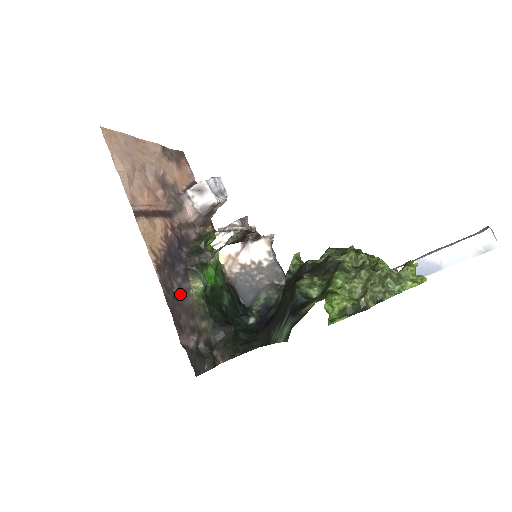
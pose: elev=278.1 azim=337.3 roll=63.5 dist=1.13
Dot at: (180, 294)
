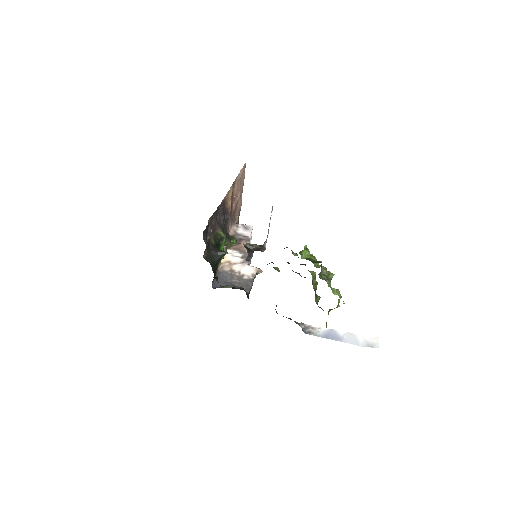
Dot at: (218, 220)
